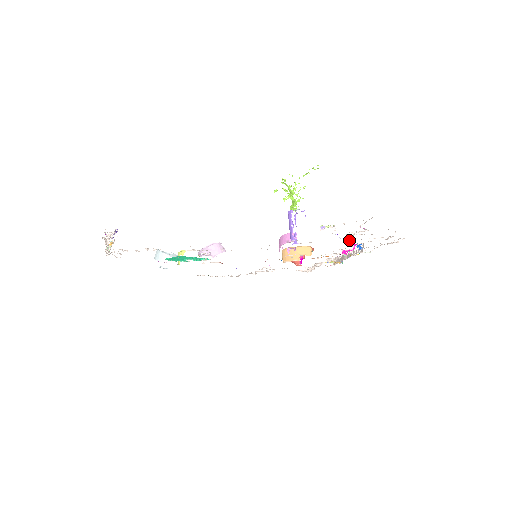
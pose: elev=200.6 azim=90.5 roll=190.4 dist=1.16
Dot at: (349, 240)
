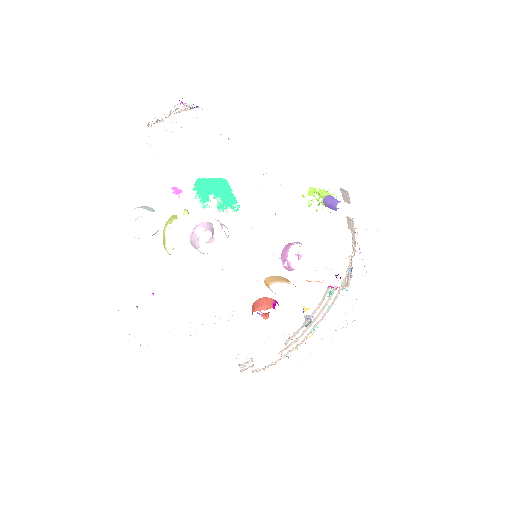
Dot at: (354, 252)
